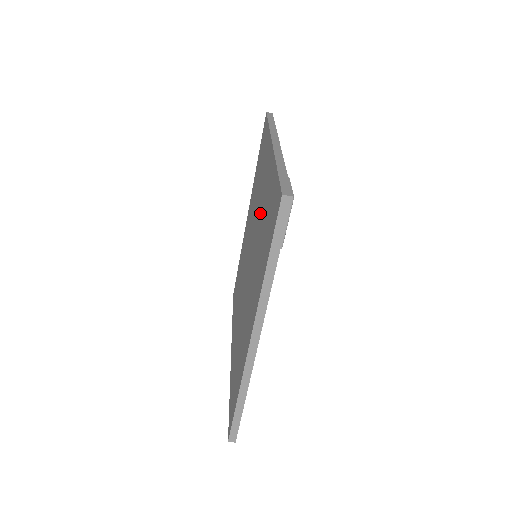
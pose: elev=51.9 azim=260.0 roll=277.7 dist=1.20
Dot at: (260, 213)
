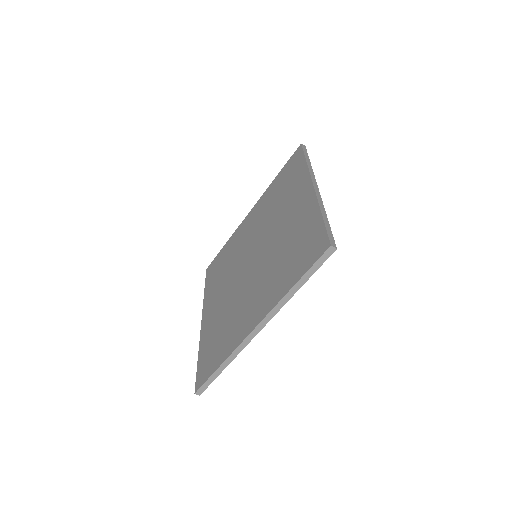
Dot at: (282, 232)
